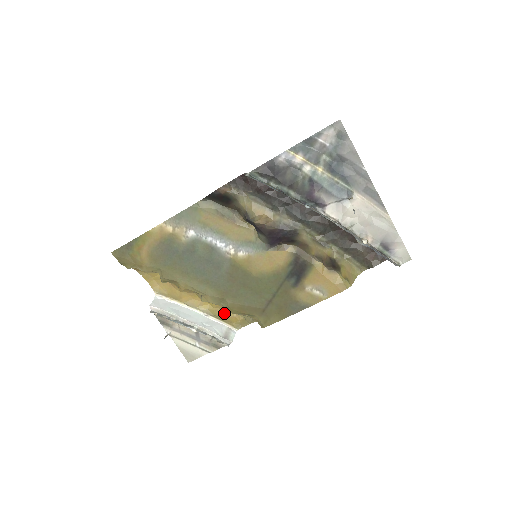
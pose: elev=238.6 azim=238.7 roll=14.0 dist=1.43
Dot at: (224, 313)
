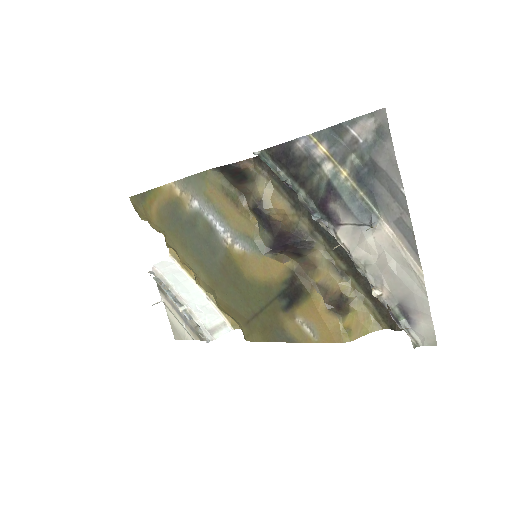
Dot at: occluded
